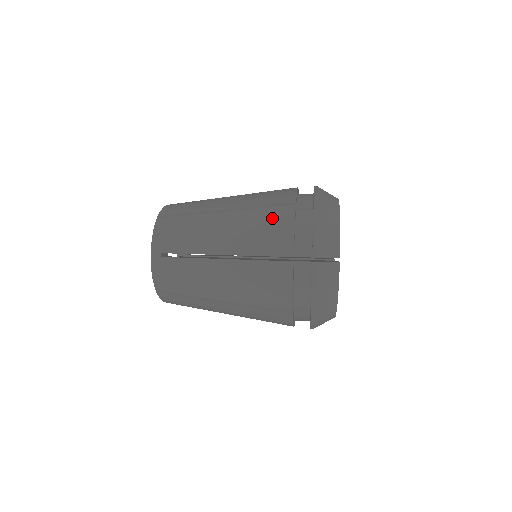
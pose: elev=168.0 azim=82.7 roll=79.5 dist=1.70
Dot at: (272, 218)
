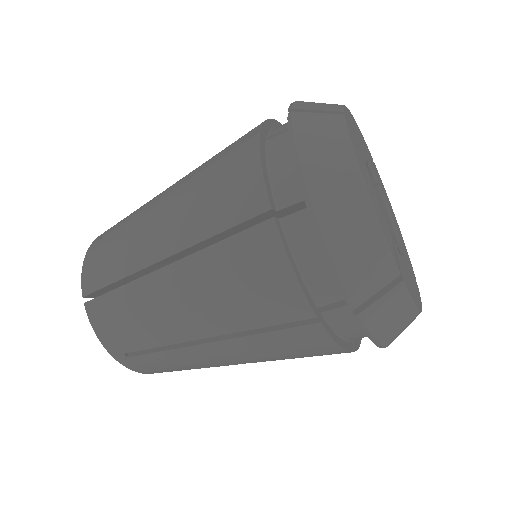
Dot at: occluded
